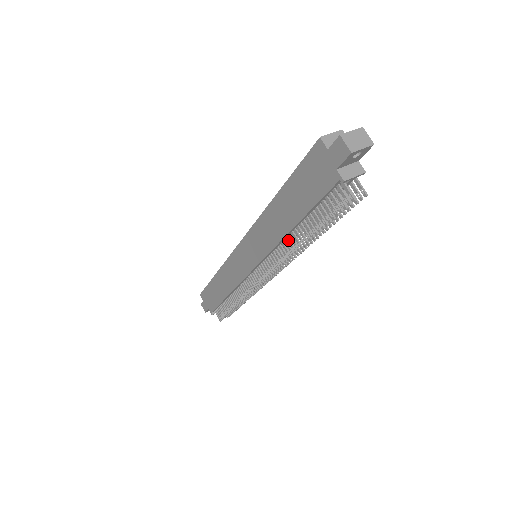
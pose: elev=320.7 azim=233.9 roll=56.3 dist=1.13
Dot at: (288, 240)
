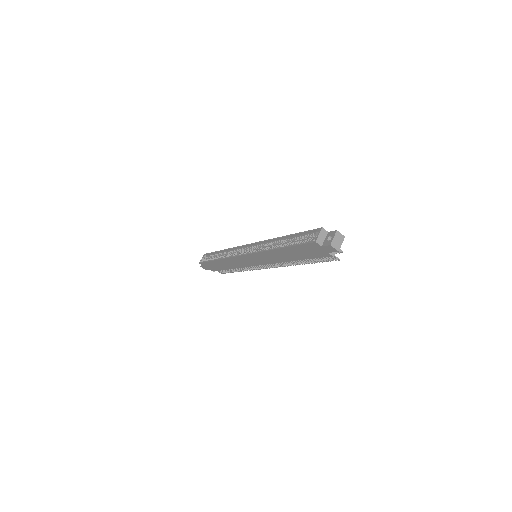
Dot at: occluded
